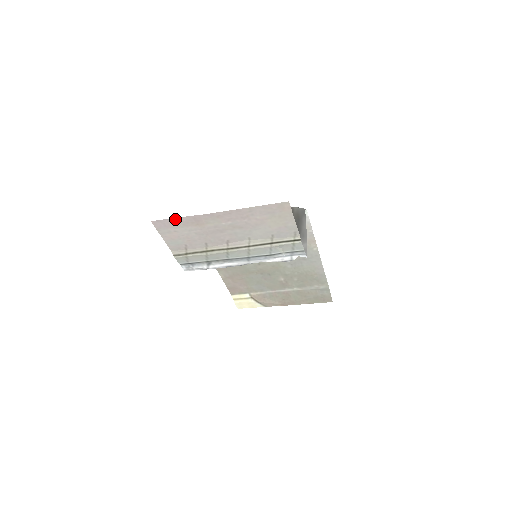
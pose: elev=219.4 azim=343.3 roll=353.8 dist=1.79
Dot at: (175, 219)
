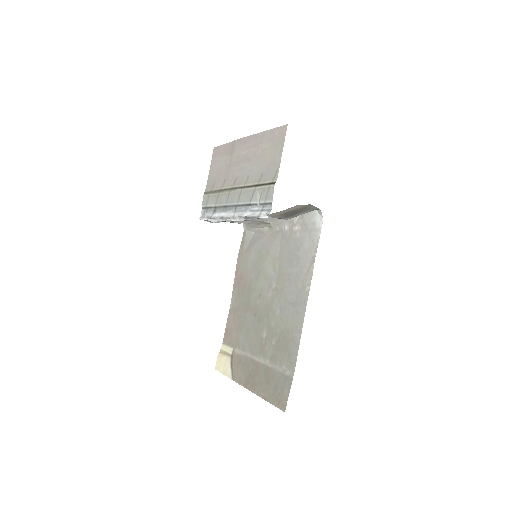
Dot at: (224, 146)
